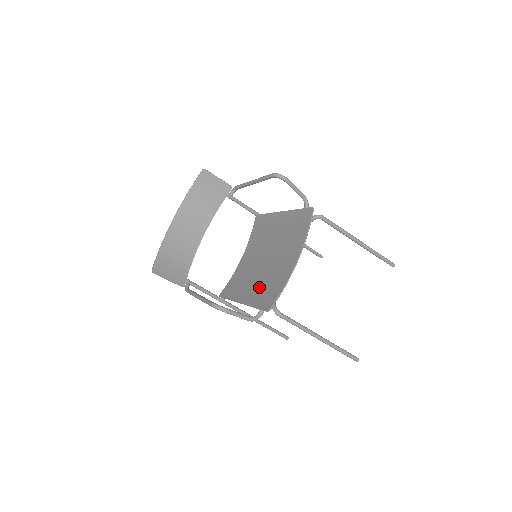
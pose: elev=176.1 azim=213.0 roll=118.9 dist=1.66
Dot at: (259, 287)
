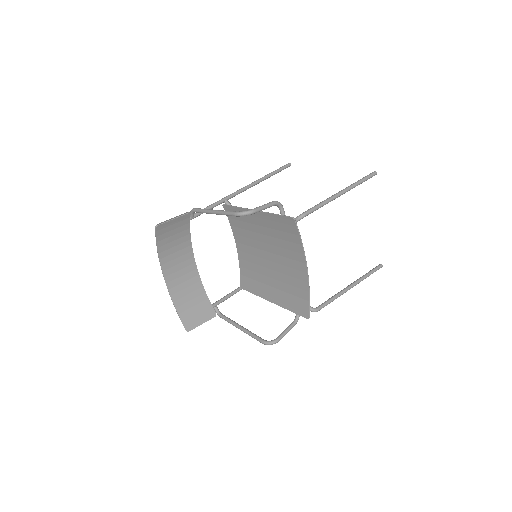
Dot at: (281, 288)
